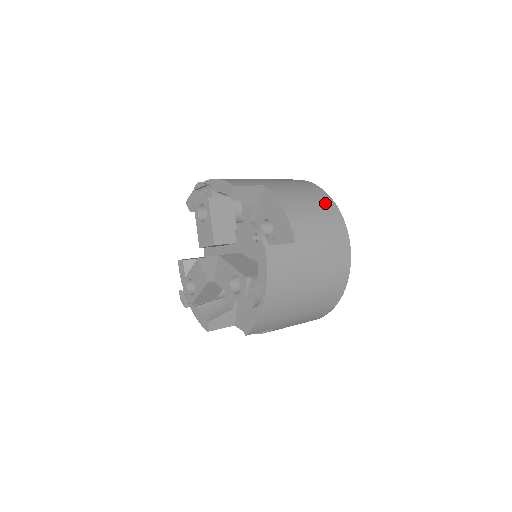
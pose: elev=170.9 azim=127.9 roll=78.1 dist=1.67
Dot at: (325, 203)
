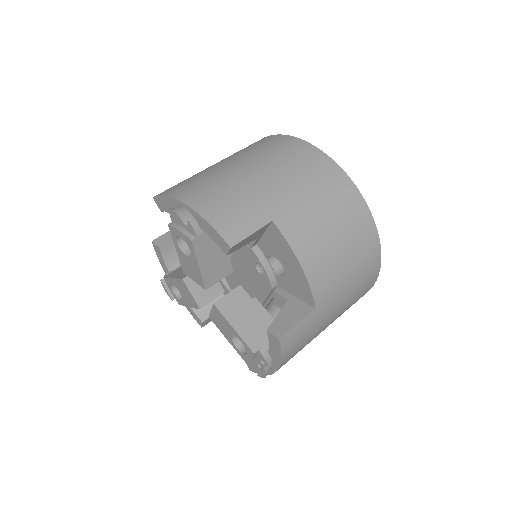
Dot at: (356, 218)
